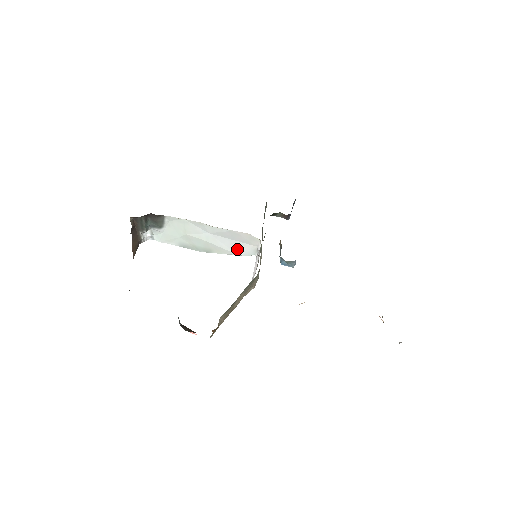
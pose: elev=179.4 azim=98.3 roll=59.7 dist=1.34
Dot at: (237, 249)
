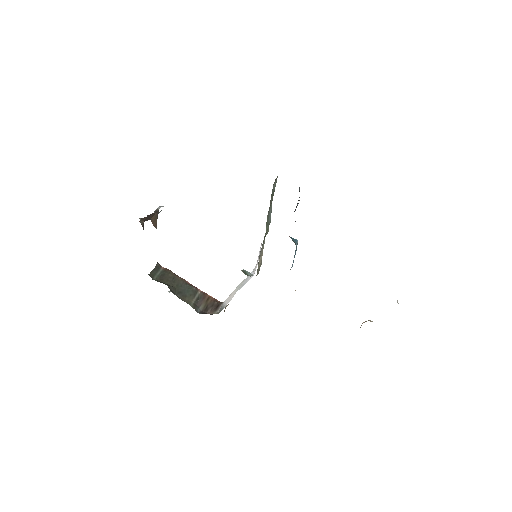
Dot at: occluded
